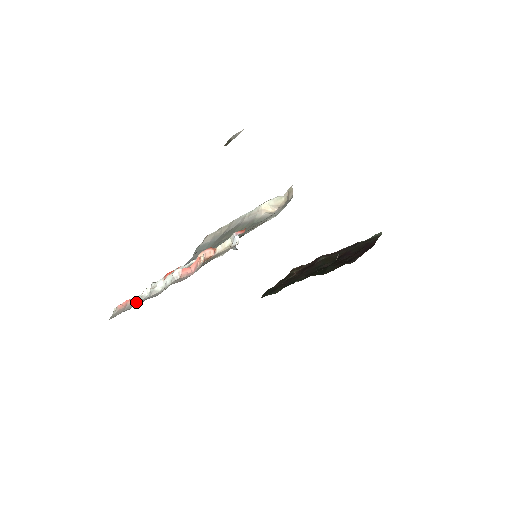
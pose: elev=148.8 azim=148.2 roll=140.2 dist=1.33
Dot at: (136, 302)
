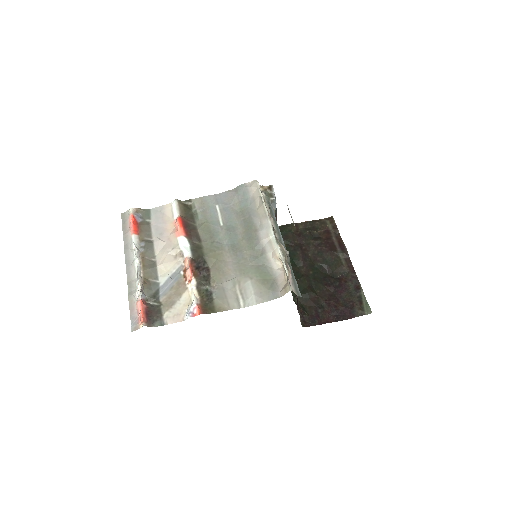
Dot at: (130, 246)
